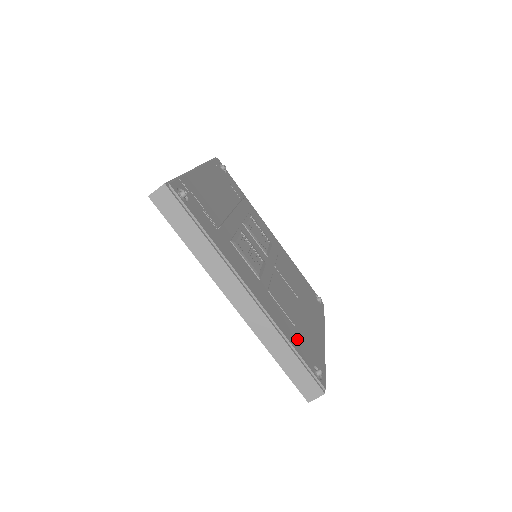
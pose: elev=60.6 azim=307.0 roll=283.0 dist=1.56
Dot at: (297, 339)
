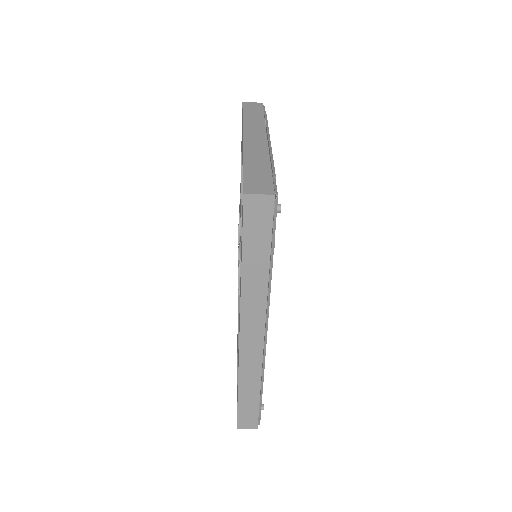
Dot at: occluded
